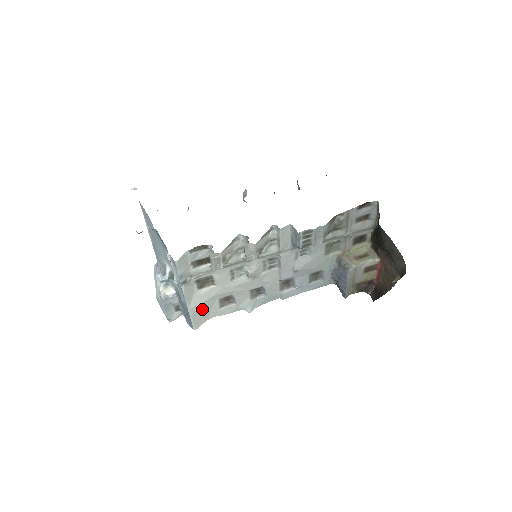
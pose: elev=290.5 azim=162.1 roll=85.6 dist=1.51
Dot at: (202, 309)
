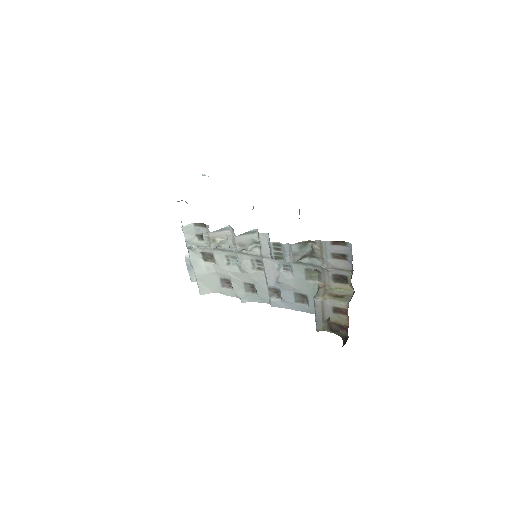
Dot at: (206, 279)
